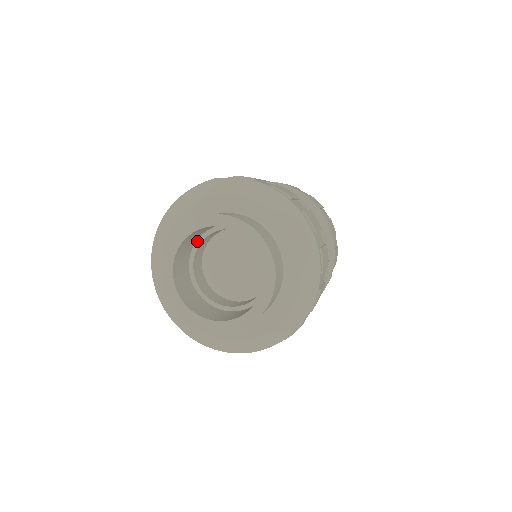
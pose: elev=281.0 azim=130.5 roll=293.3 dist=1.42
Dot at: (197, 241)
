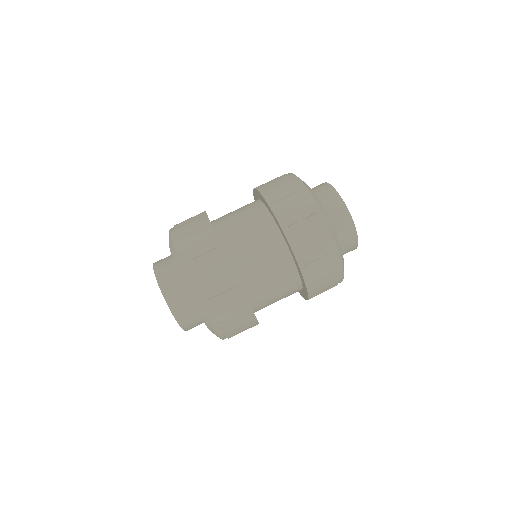
Dot at: occluded
